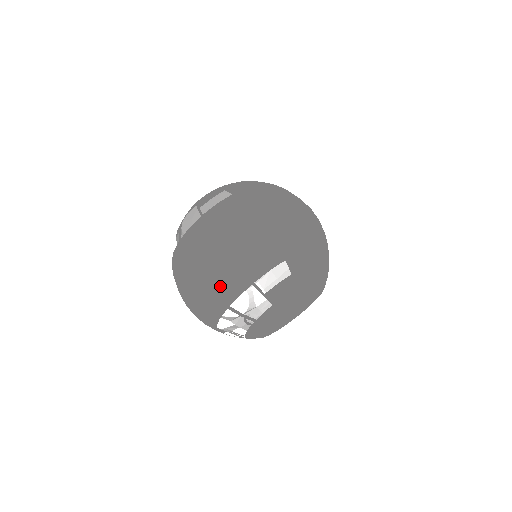
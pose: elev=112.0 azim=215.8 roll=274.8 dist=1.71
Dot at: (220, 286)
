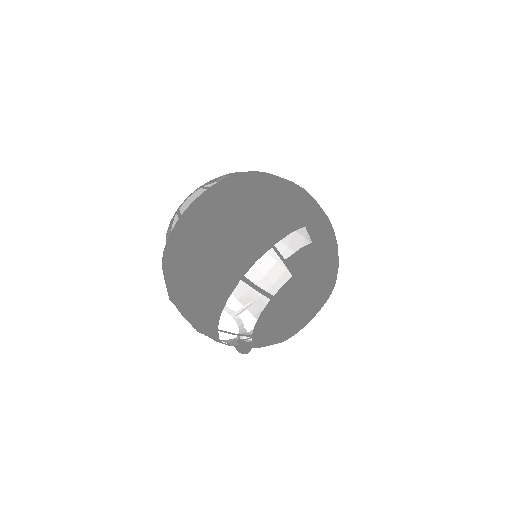
Dot at: (234, 251)
